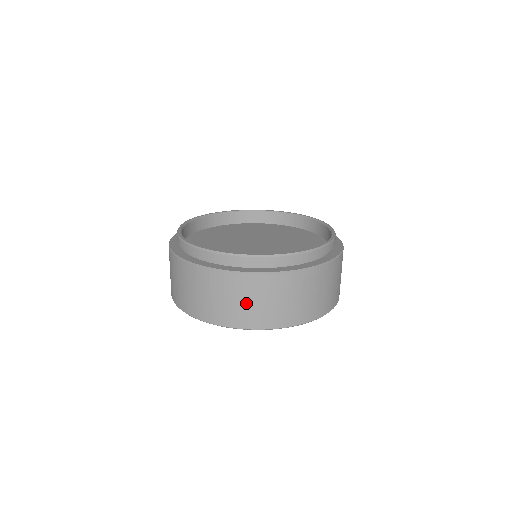
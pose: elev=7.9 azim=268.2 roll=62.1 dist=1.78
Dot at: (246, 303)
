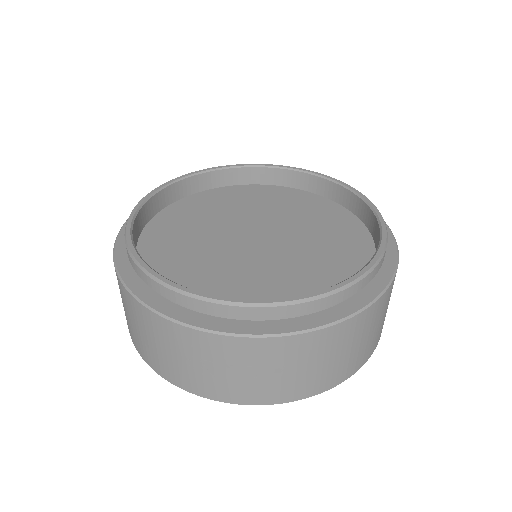
Dot at: (228, 373)
